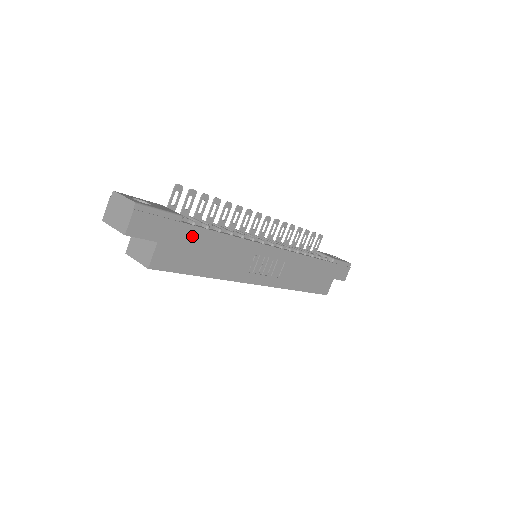
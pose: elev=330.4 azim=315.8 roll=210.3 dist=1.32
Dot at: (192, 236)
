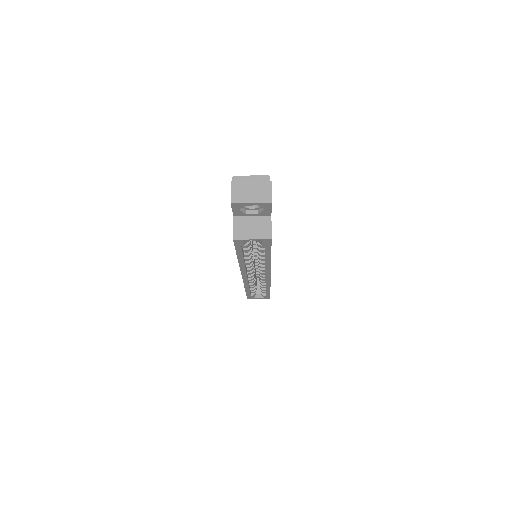
Dot at: occluded
